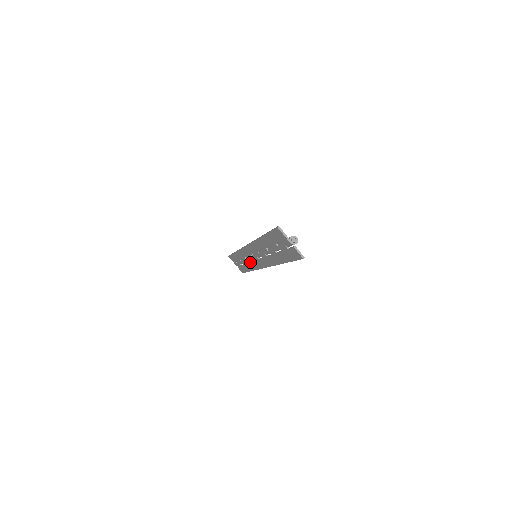
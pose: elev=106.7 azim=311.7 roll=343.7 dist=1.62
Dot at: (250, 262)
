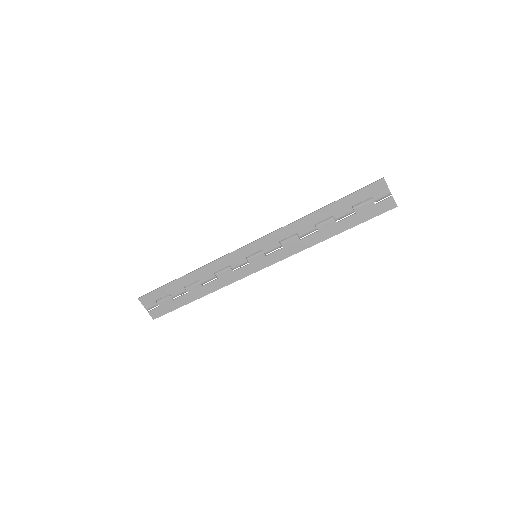
Dot at: (224, 275)
